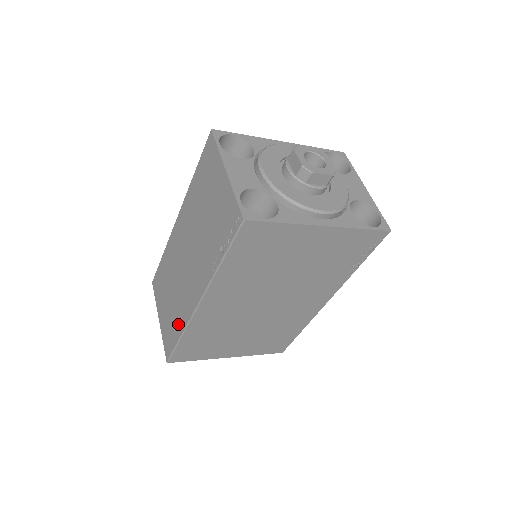
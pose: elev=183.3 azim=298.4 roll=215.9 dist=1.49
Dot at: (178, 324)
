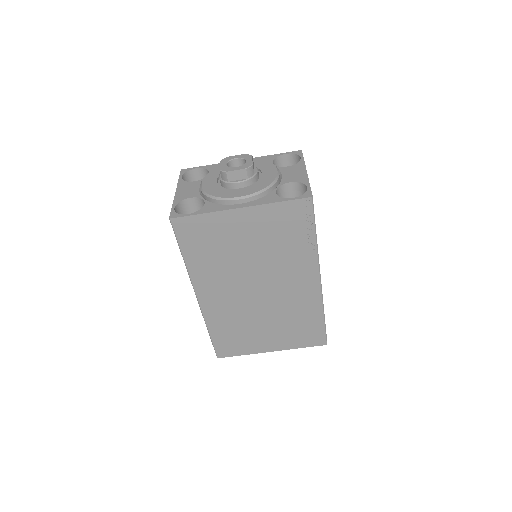
Dot at: occluded
